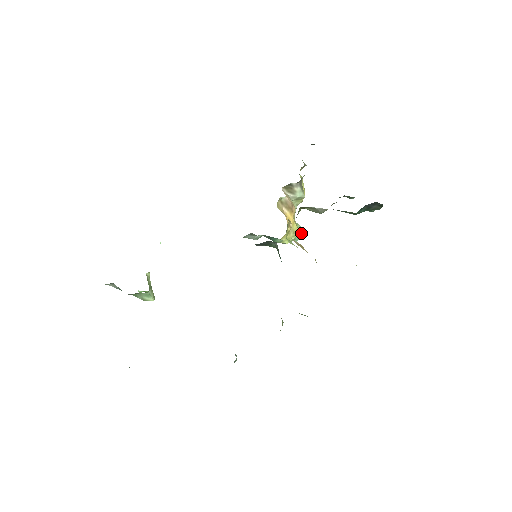
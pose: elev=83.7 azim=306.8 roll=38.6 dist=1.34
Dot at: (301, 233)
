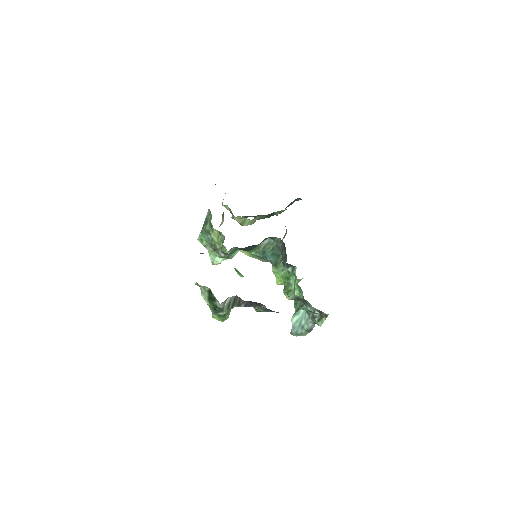
Dot at: occluded
